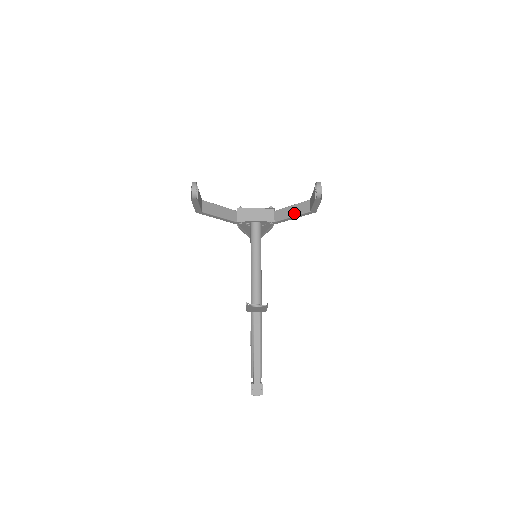
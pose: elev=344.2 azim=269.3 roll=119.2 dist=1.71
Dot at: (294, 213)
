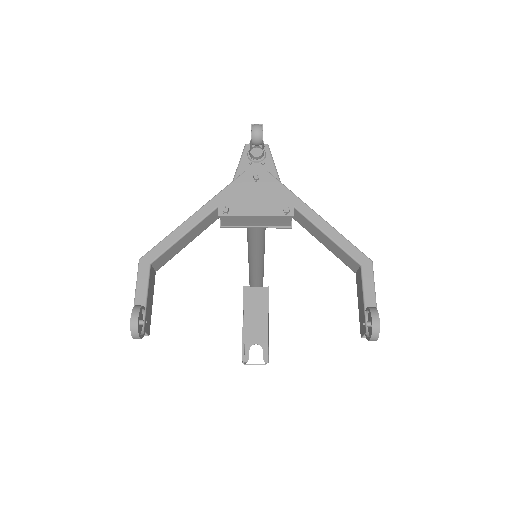
Dot at: (328, 247)
